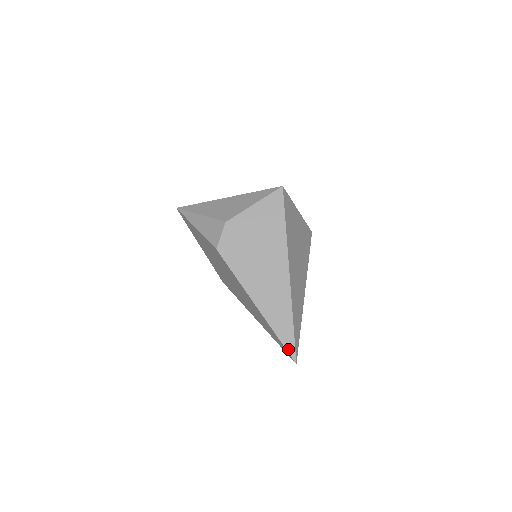
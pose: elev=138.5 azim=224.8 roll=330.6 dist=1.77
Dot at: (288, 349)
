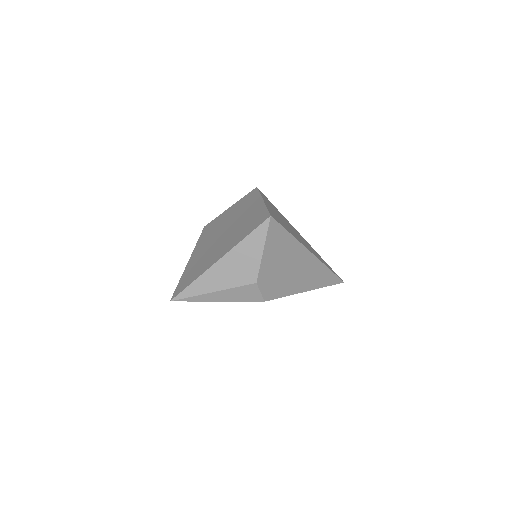
Dot at: (336, 283)
